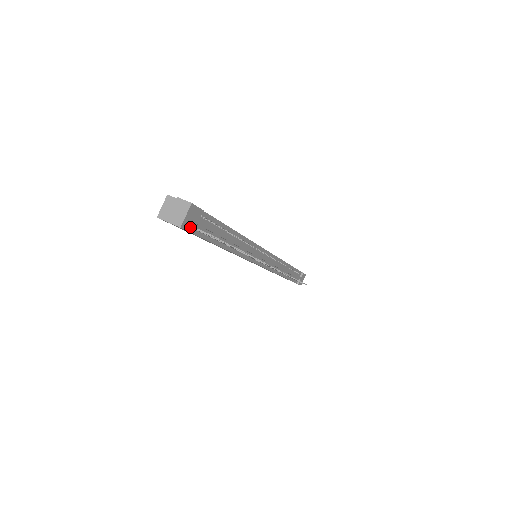
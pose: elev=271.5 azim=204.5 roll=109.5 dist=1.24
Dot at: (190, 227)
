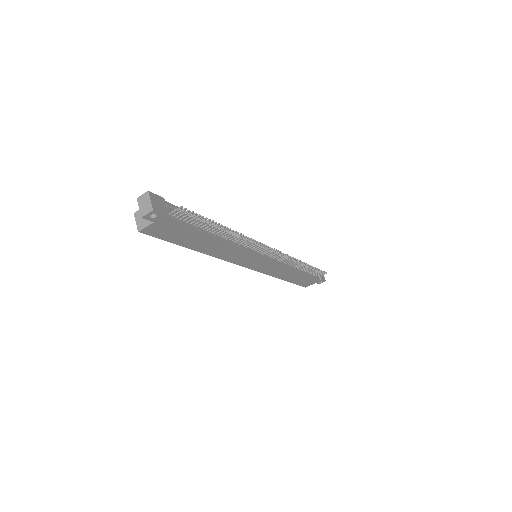
Dot at: (162, 211)
